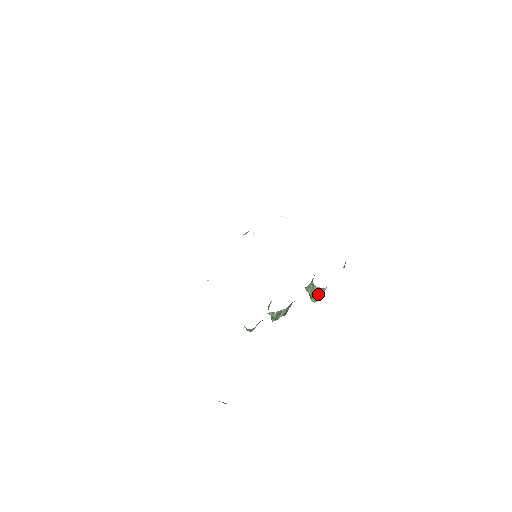
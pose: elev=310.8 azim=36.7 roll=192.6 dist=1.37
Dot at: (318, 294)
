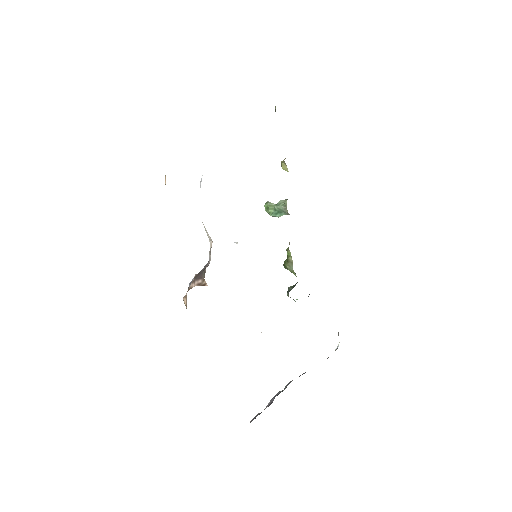
Dot at: occluded
